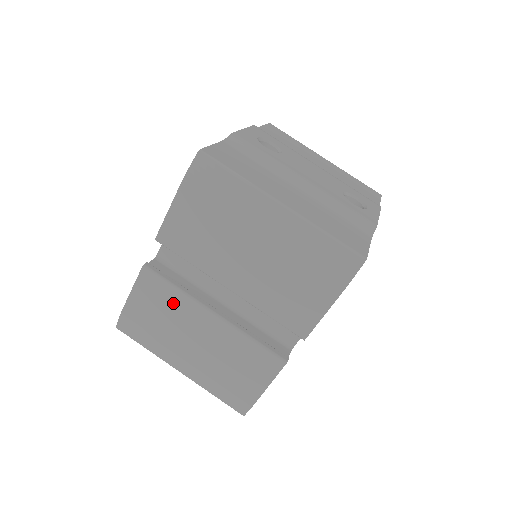
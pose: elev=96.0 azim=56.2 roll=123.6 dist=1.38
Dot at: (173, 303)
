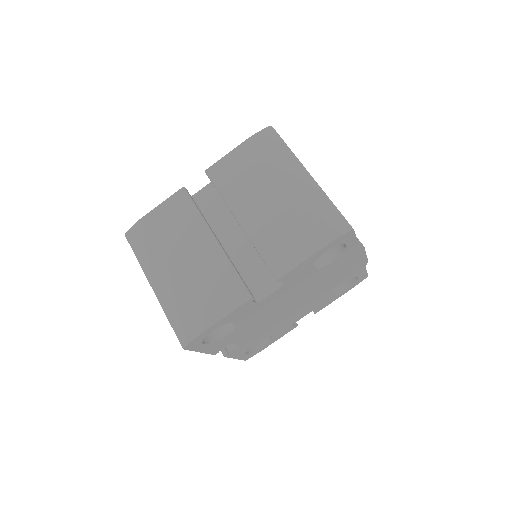
Dot at: (188, 222)
